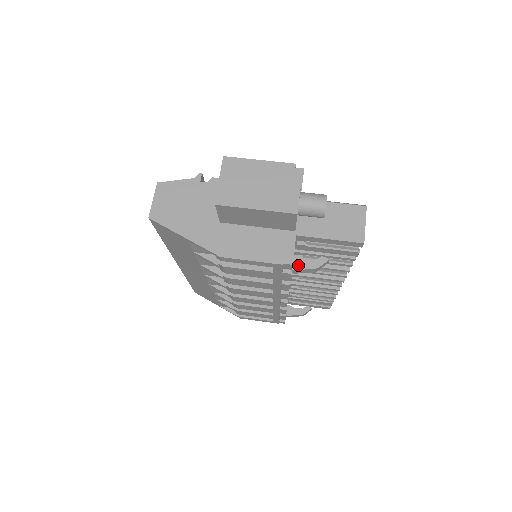
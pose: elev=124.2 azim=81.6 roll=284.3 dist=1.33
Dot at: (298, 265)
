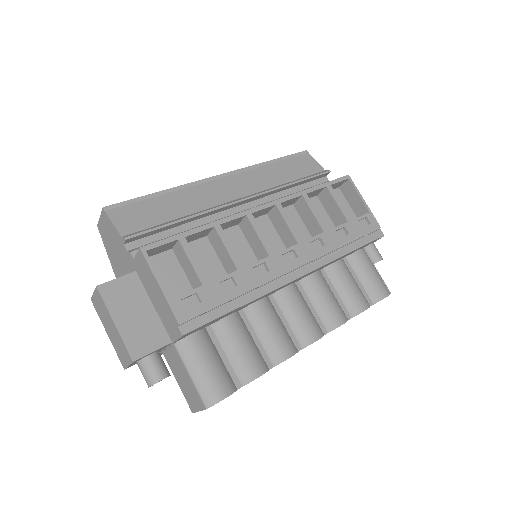
Dot at: occluded
